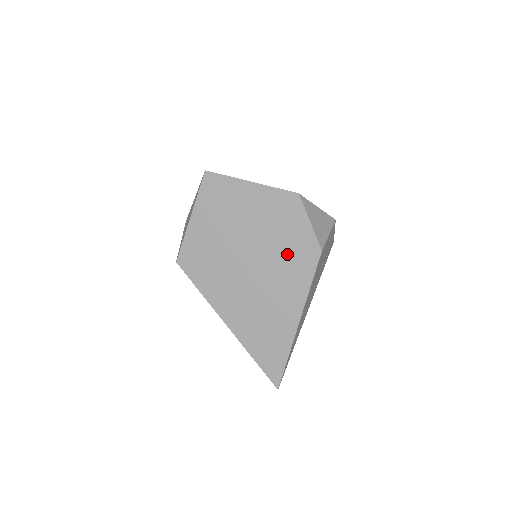
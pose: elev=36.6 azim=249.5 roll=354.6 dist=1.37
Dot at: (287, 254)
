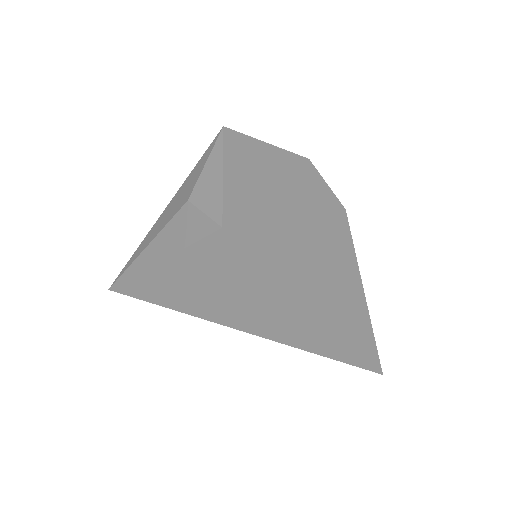
Dot at: (324, 213)
